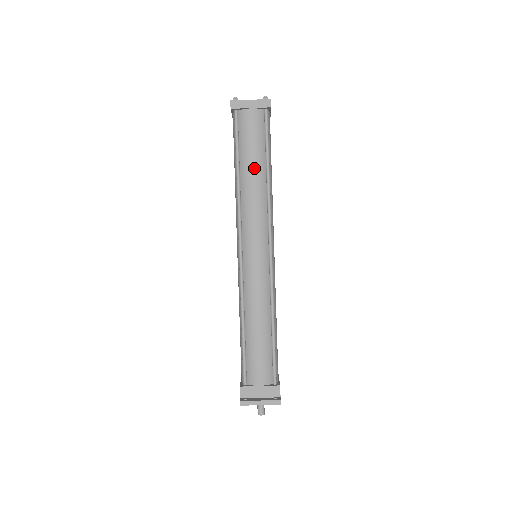
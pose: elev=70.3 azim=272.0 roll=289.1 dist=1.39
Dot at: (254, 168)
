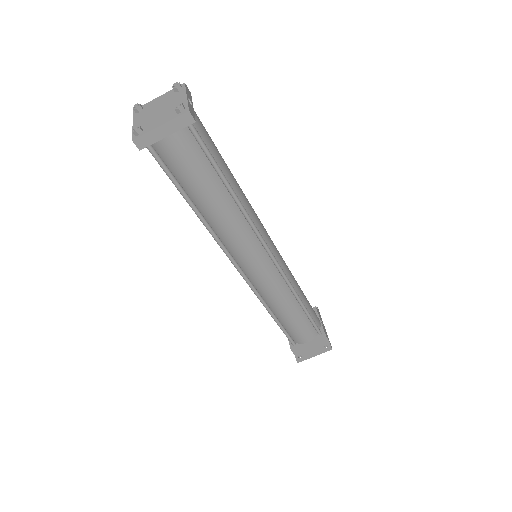
Dot at: (213, 200)
